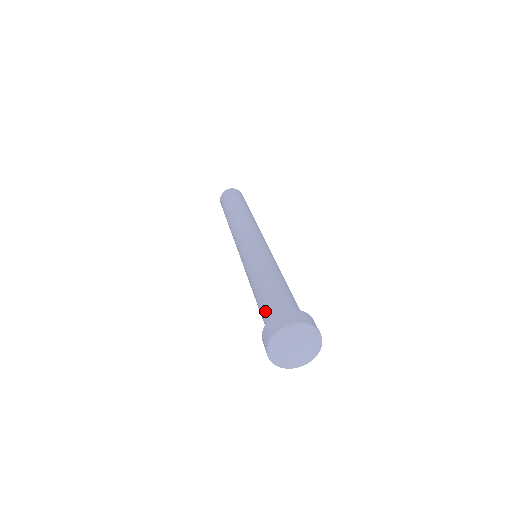
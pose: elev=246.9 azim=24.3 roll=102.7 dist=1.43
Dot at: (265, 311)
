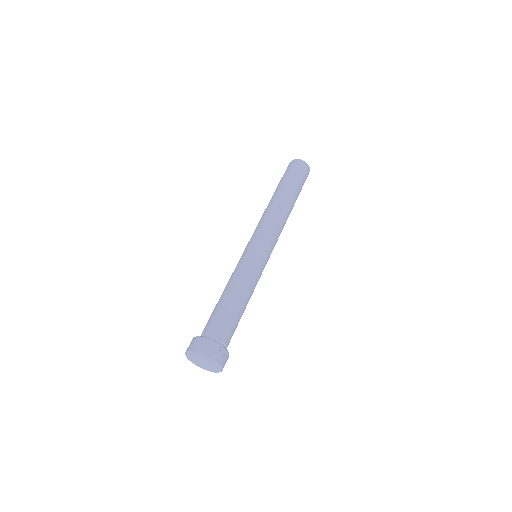
Dot at: occluded
